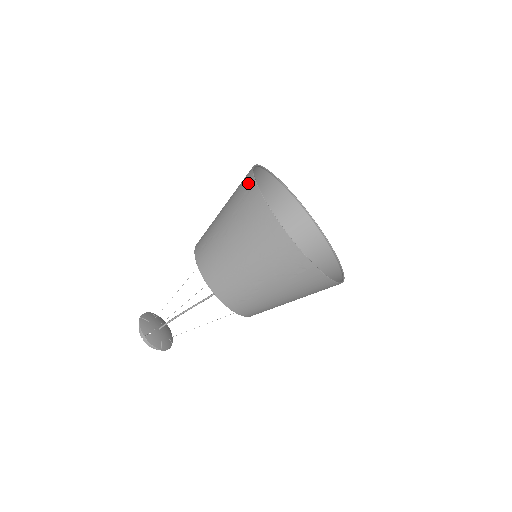
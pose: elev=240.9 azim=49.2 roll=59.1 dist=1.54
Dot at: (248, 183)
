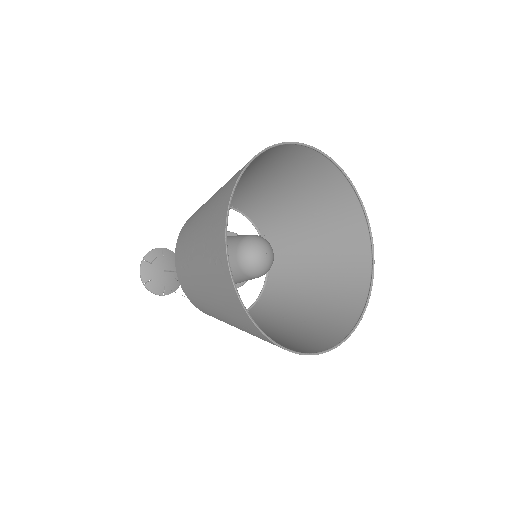
Dot at: (249, 325)
